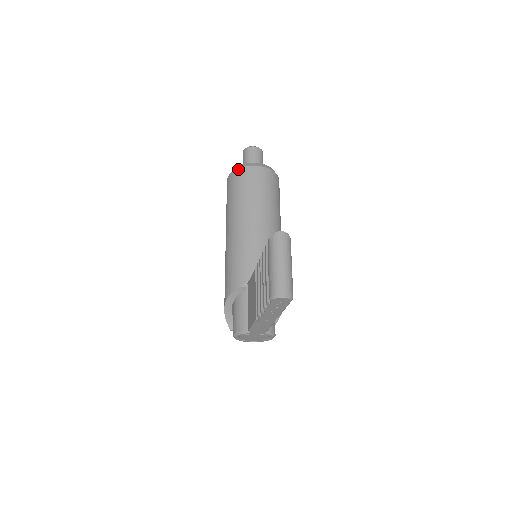
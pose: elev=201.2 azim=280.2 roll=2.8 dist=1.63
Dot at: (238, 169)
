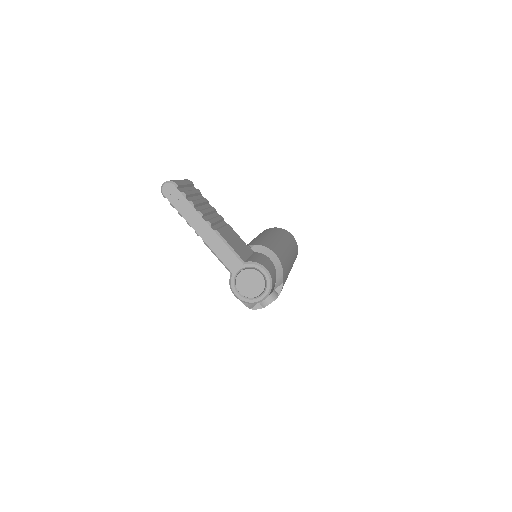
Dot at: occluded
